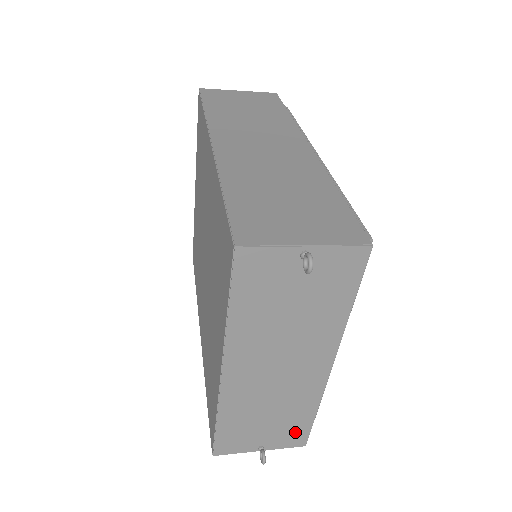
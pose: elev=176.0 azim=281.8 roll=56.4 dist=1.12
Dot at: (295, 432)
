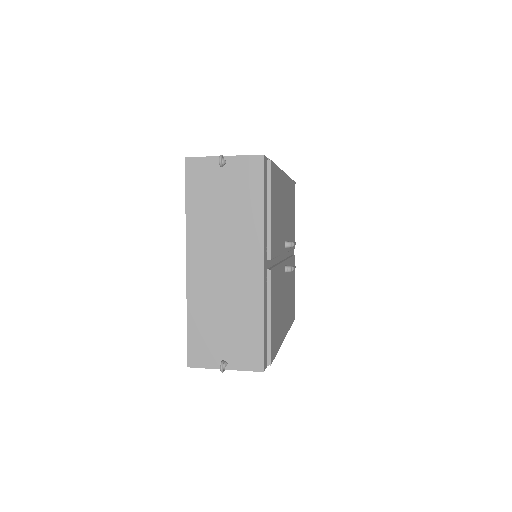
Dot at: (250, 348)
